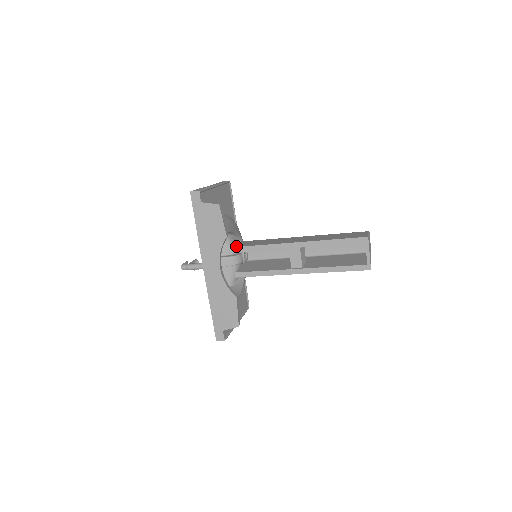
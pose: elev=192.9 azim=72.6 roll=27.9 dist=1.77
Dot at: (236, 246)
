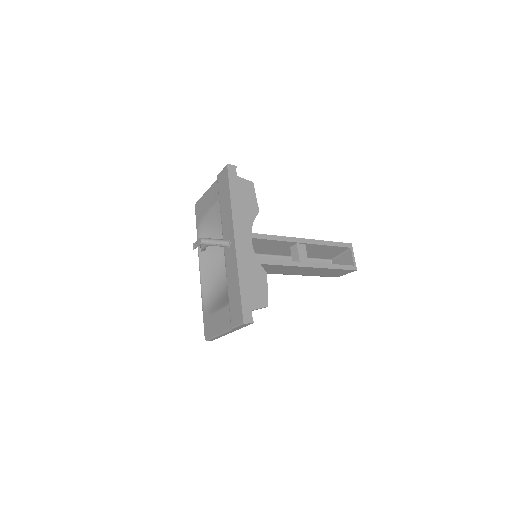
Dot at: (251, 233)
